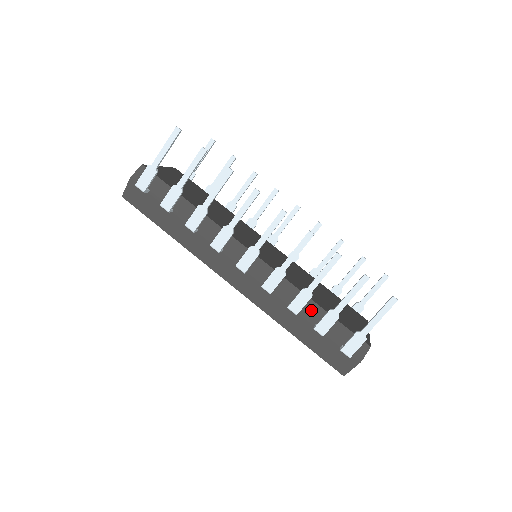
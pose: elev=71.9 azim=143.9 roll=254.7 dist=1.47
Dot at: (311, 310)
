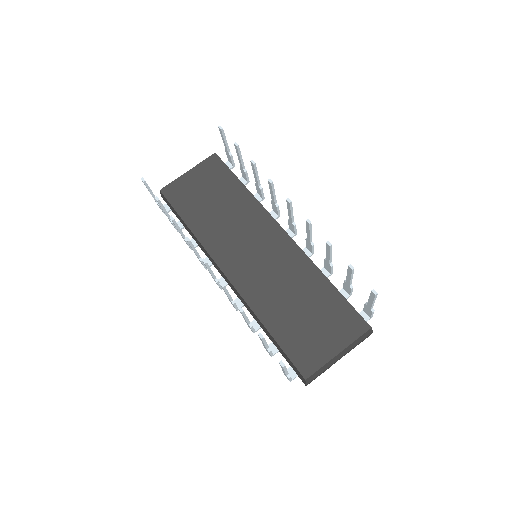
Dot at: (266, 331)
